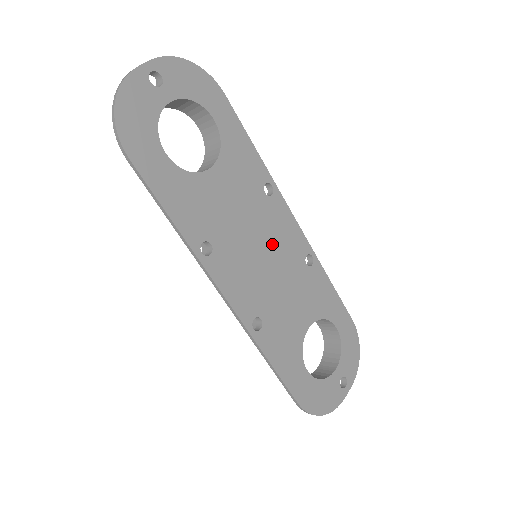
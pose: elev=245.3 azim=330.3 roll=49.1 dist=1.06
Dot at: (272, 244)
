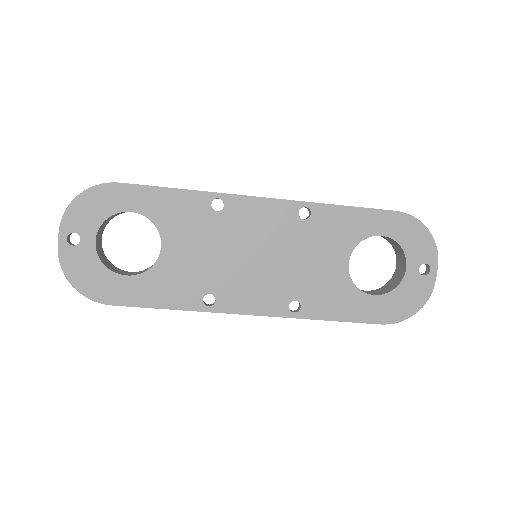
Dot at: (258, 240)
